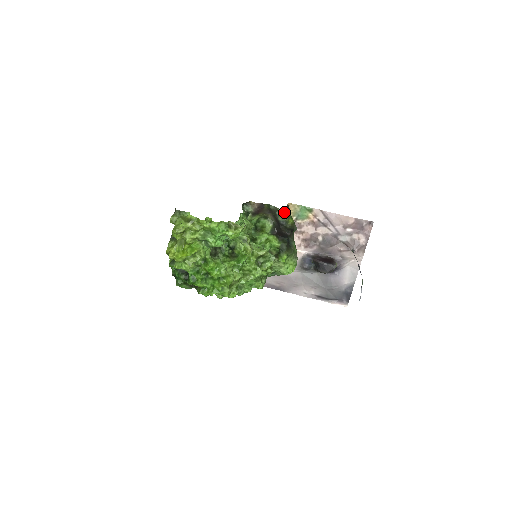
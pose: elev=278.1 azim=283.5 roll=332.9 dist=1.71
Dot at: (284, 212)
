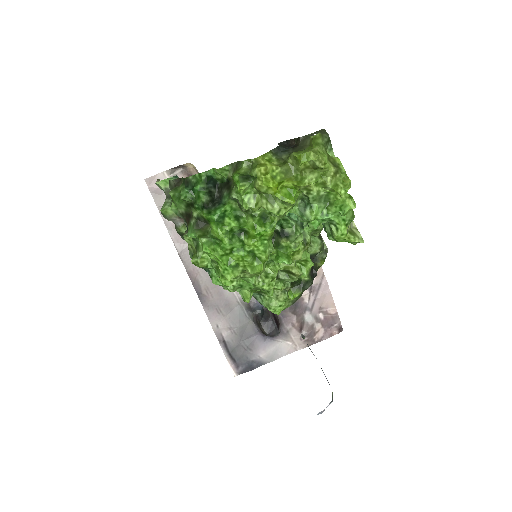
Dot at: (326, 248)
